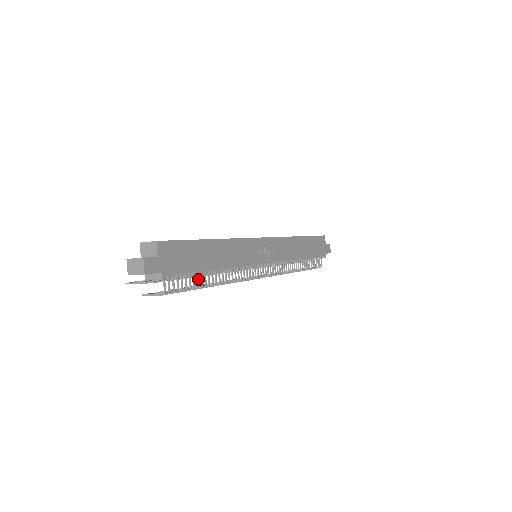
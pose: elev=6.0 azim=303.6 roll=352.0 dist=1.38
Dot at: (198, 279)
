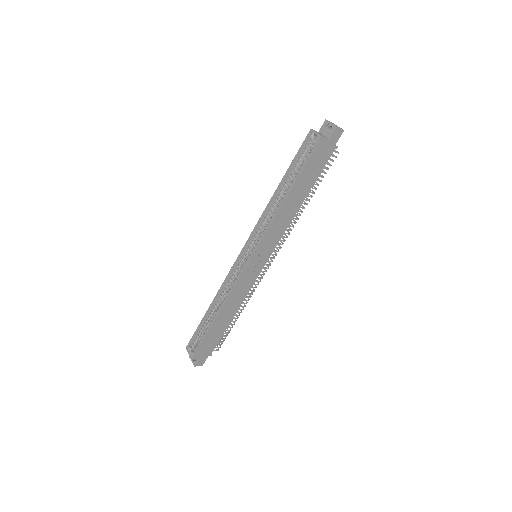
Dot at: occluded
